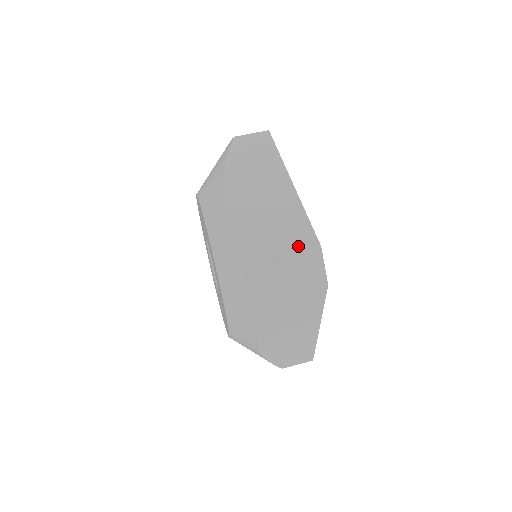
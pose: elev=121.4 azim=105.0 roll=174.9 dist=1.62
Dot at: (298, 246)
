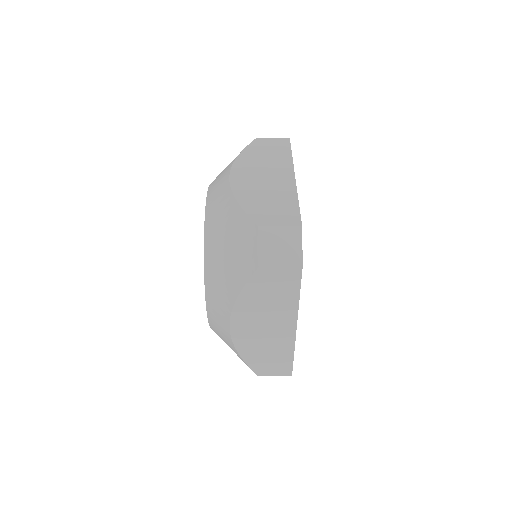
Dot at: (280, 222)
